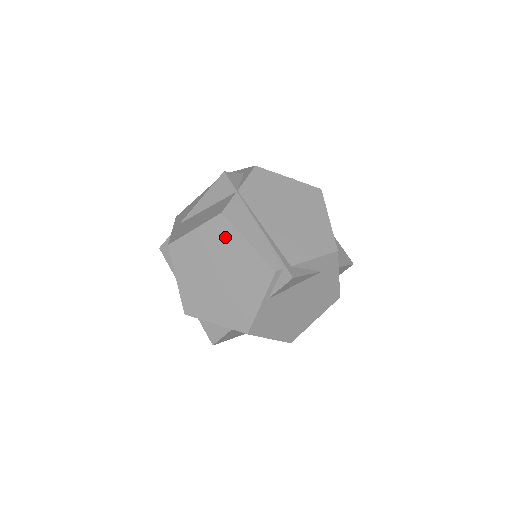
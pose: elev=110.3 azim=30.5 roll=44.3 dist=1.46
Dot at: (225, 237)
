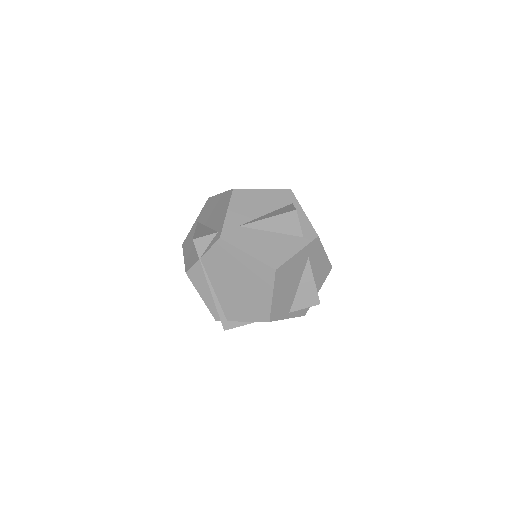
Dot at: occluded
